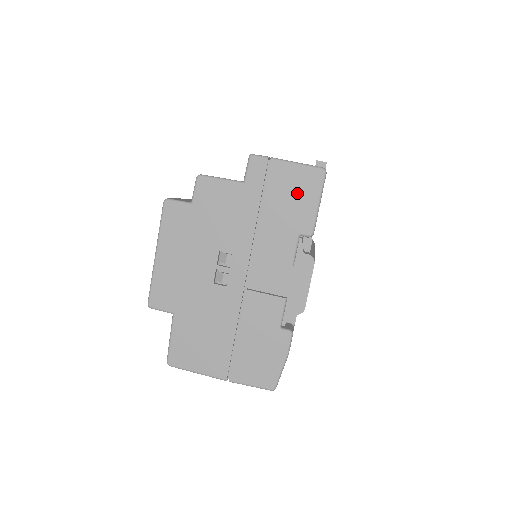
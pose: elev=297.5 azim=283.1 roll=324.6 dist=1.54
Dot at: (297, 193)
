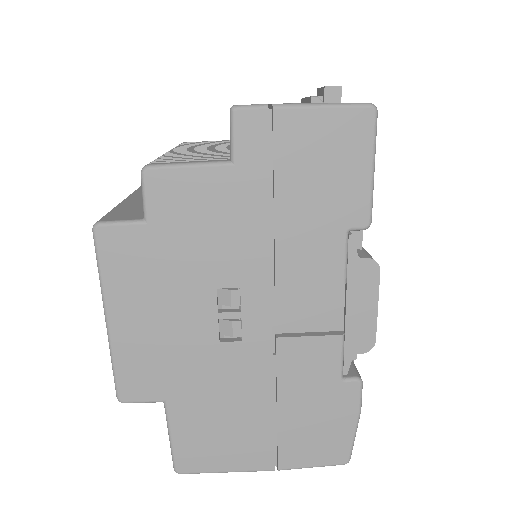
Dot at: (332, 160)
